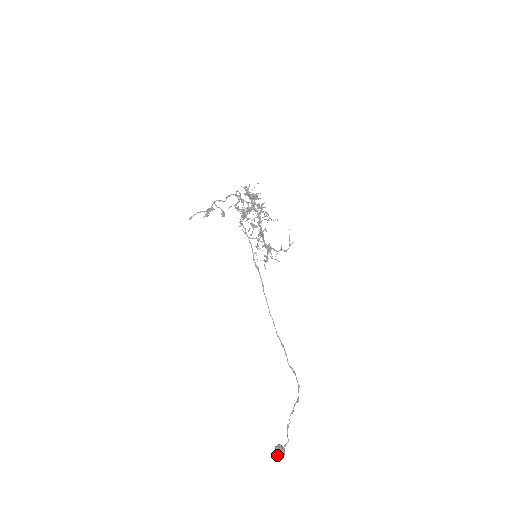
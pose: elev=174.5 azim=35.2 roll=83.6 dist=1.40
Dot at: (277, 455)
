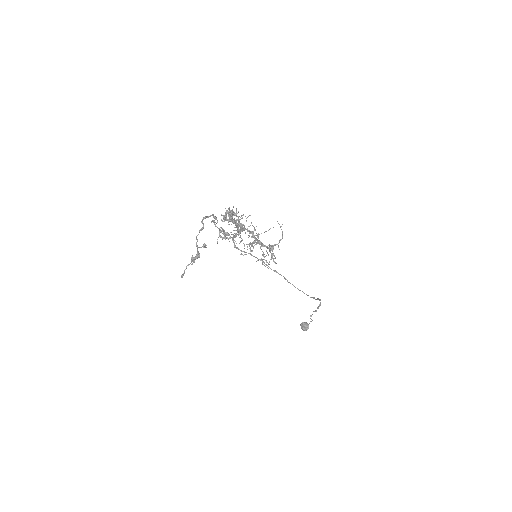
Dot at: (306, 330)
